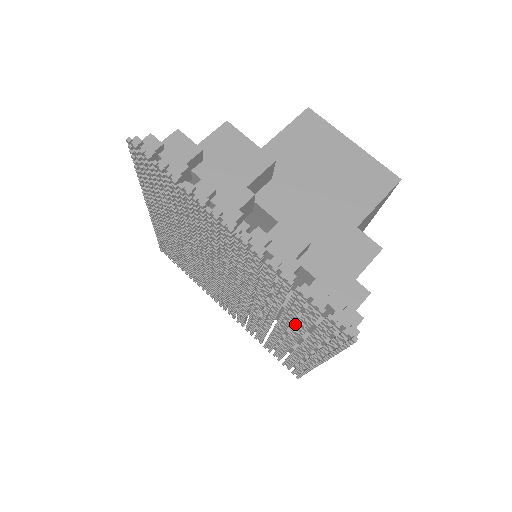
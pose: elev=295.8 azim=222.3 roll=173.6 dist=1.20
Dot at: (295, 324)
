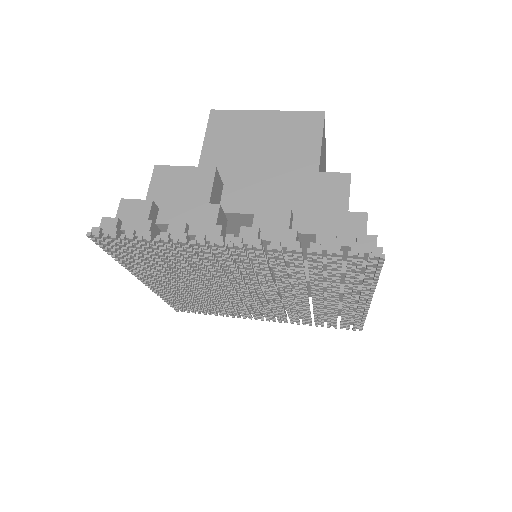
Dot at: (327, 284)
